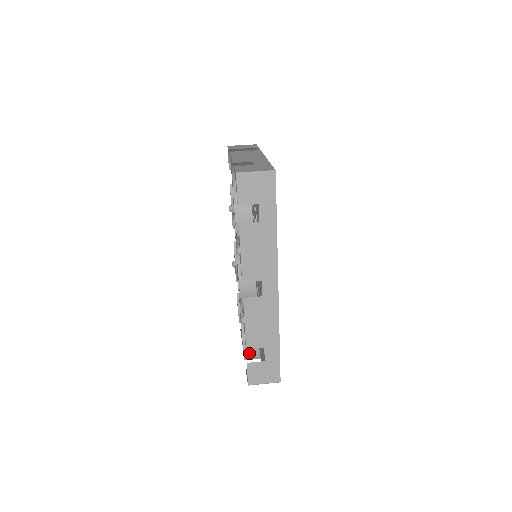
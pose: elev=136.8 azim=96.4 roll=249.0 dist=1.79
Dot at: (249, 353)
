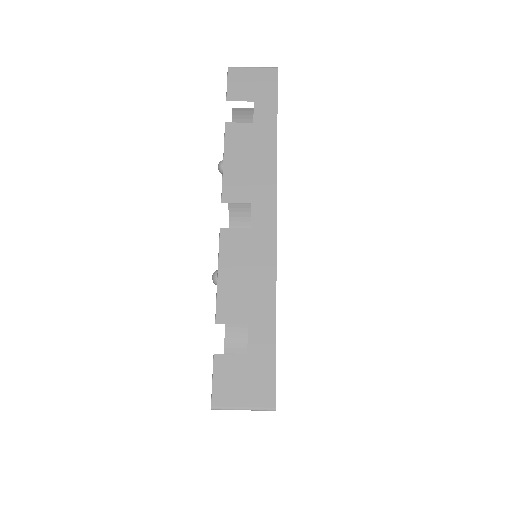
Dot at: occluded
